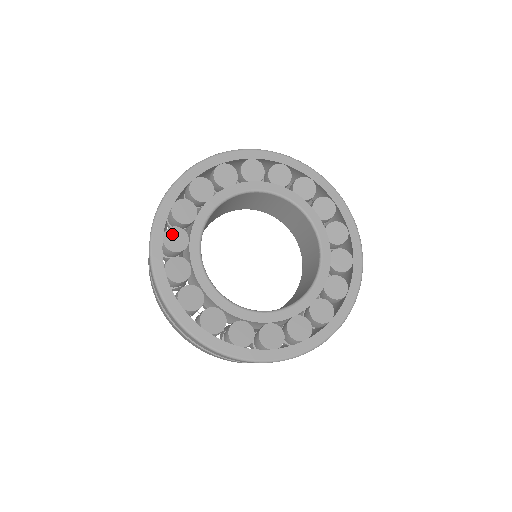
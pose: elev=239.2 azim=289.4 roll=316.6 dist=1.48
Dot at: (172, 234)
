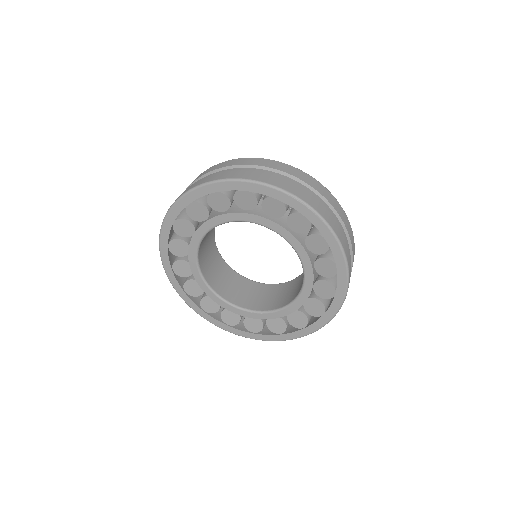
Dot at: (189, 287)
